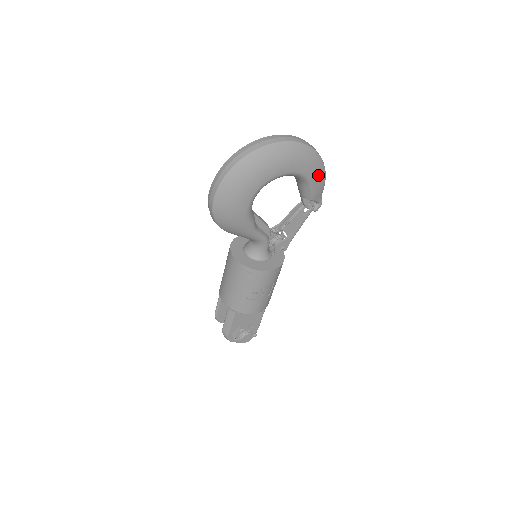
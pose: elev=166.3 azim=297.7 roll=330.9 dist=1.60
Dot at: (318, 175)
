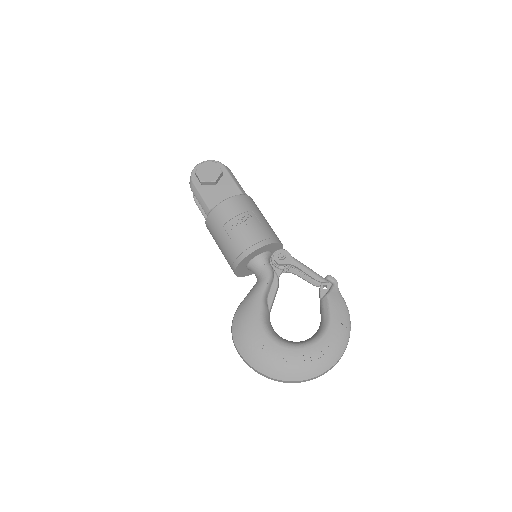
Dot at: occluded
